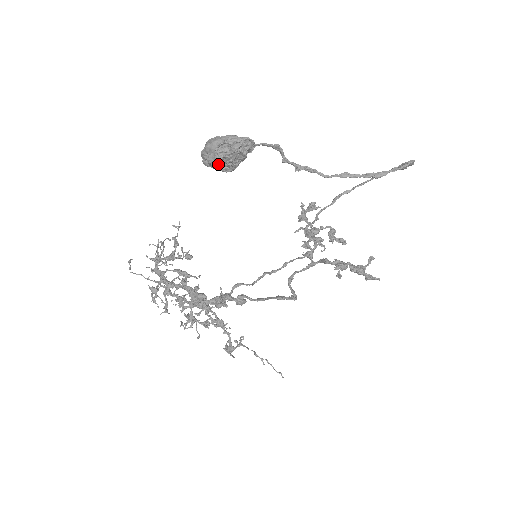
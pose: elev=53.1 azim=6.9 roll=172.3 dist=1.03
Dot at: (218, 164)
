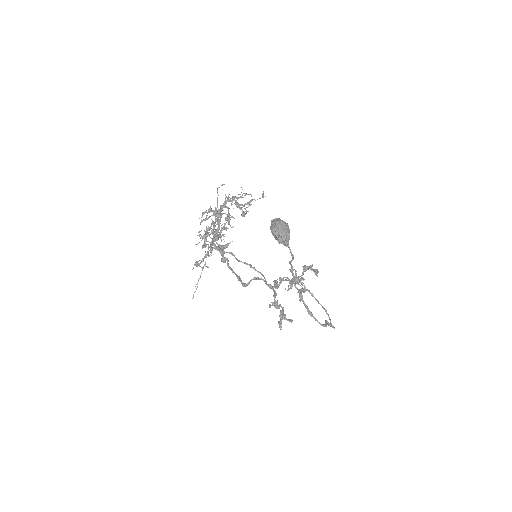
Dot at: occluded
